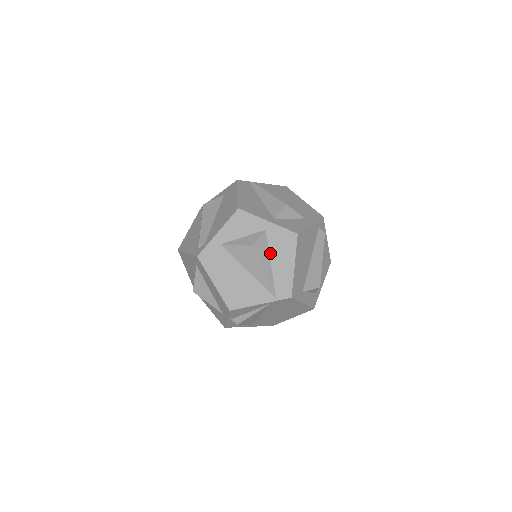
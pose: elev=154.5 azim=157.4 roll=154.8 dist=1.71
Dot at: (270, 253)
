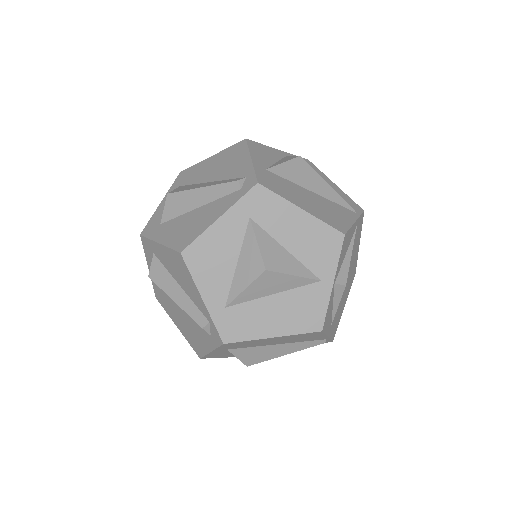
Dot at: occluded
